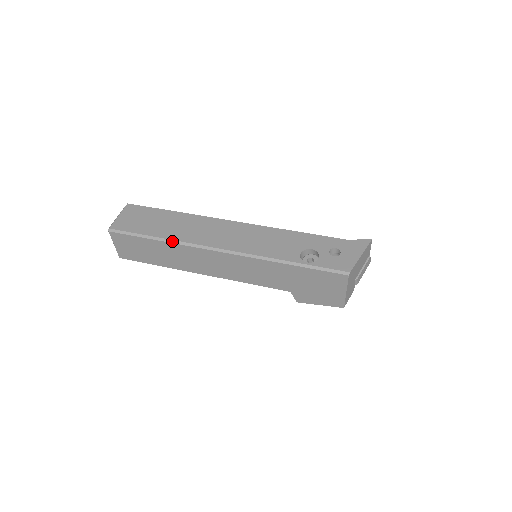
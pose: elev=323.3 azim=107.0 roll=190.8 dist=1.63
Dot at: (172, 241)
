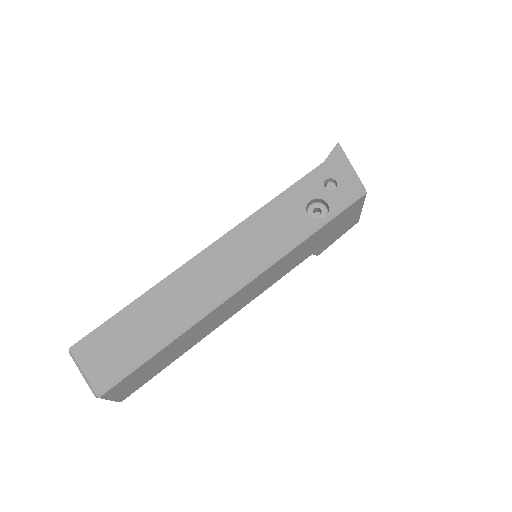
Dot at: (183, 331)
